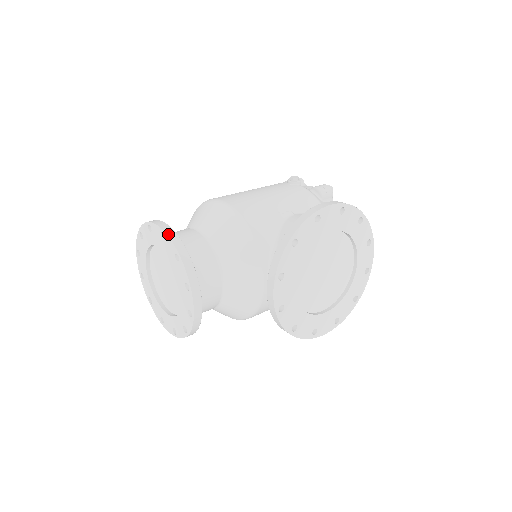
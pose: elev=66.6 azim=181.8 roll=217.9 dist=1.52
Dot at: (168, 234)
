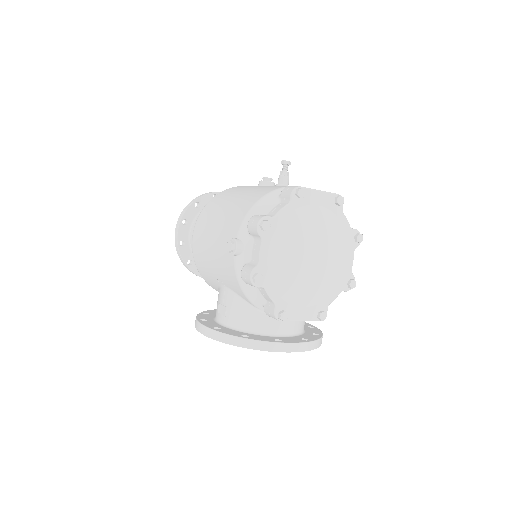
Dot at: (176, 249)
